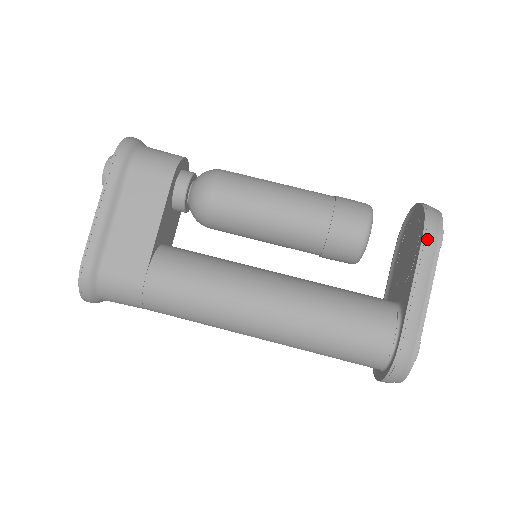
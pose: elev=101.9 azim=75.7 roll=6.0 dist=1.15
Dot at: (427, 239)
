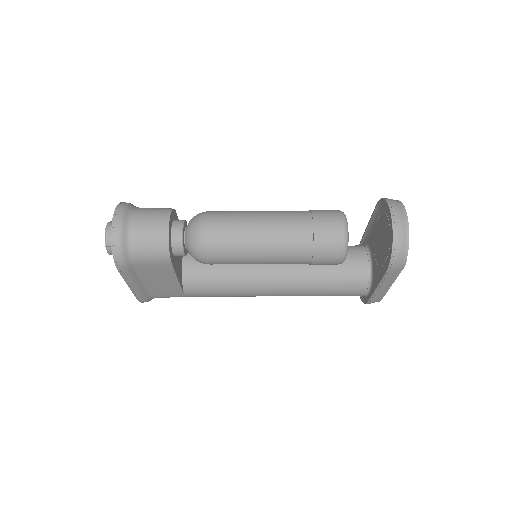
Dot at: (390, 271)
